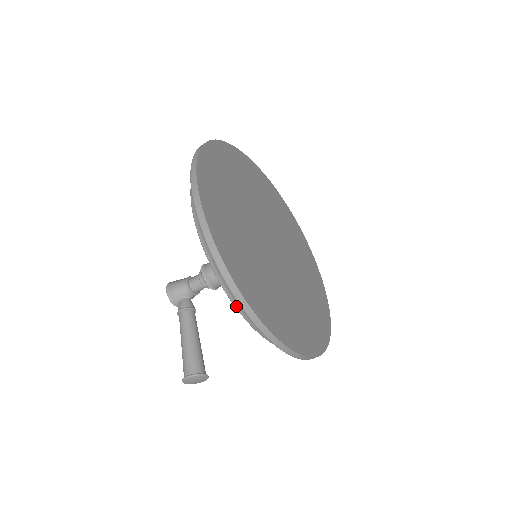
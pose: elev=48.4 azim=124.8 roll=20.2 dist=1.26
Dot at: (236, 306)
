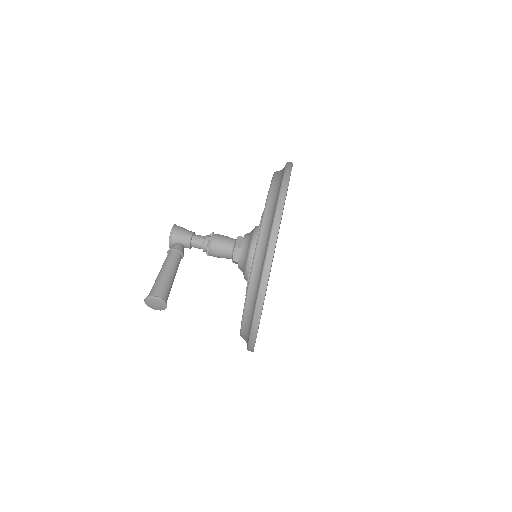
Dot at: (252, 274)
